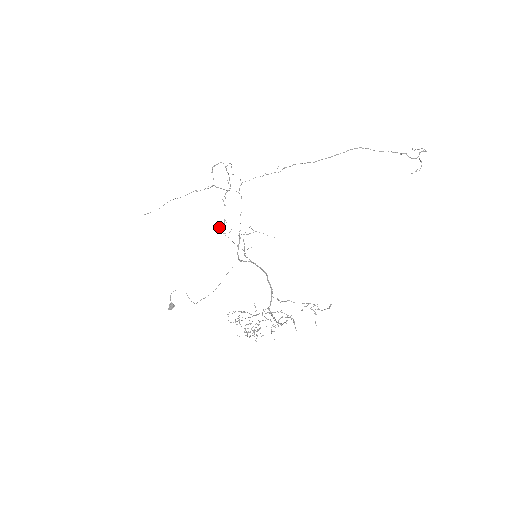
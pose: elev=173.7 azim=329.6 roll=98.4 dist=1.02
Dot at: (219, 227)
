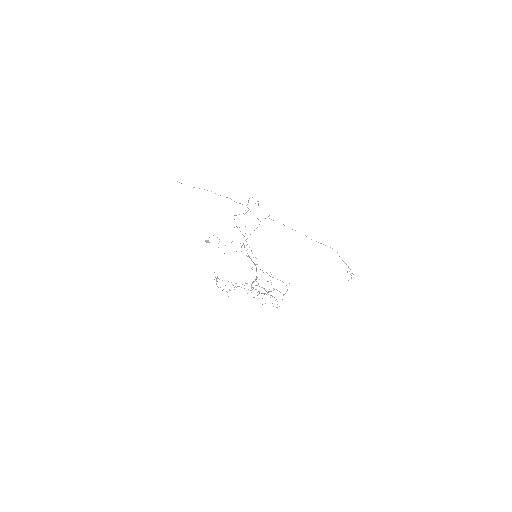
Dot at: occluded
